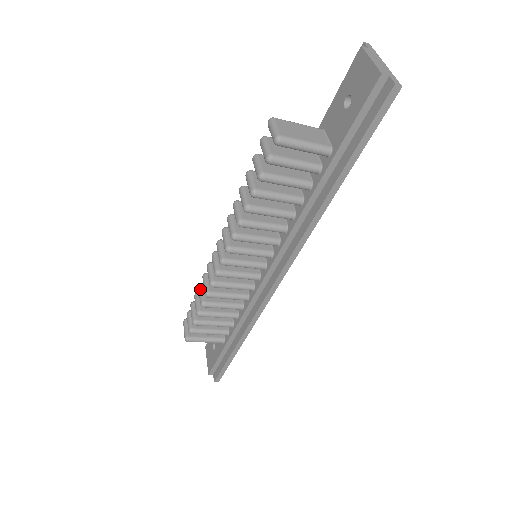
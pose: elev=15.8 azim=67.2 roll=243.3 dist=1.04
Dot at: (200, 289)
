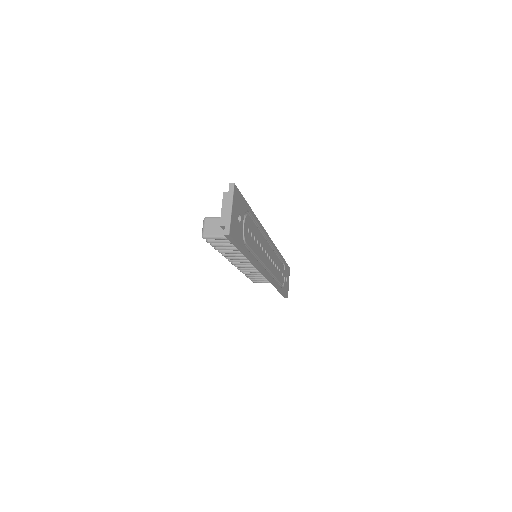
Dot at: occluded
